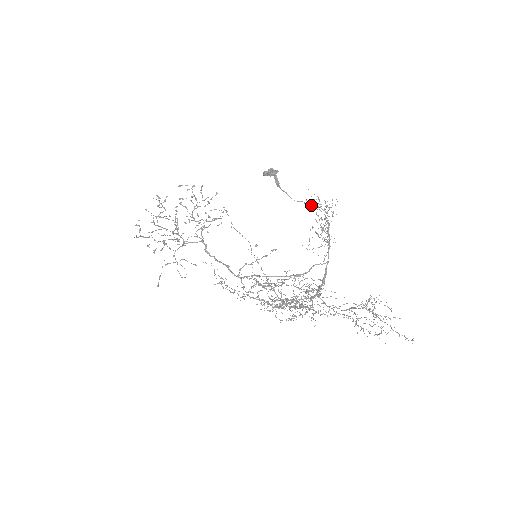
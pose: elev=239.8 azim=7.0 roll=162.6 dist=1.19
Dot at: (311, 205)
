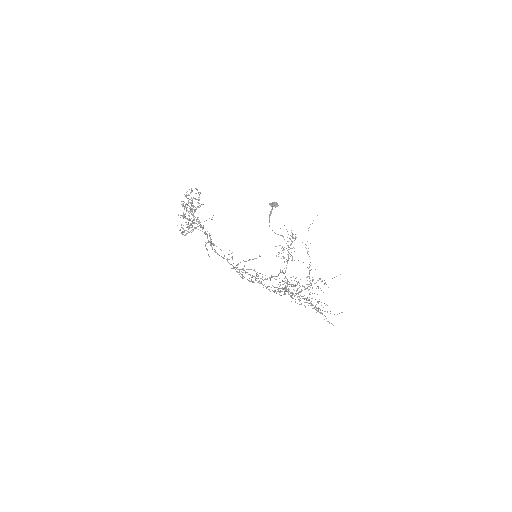
Dot at: (278, 234)
